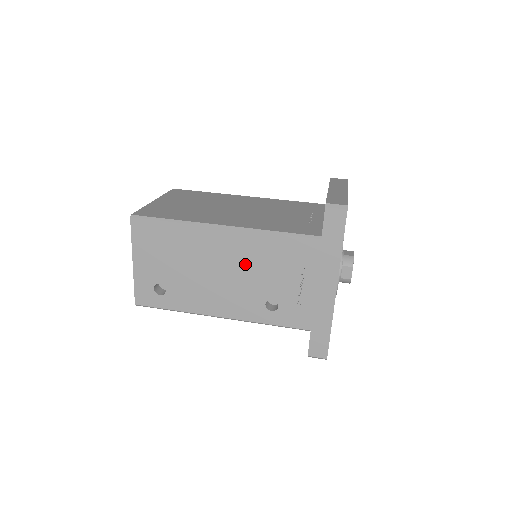
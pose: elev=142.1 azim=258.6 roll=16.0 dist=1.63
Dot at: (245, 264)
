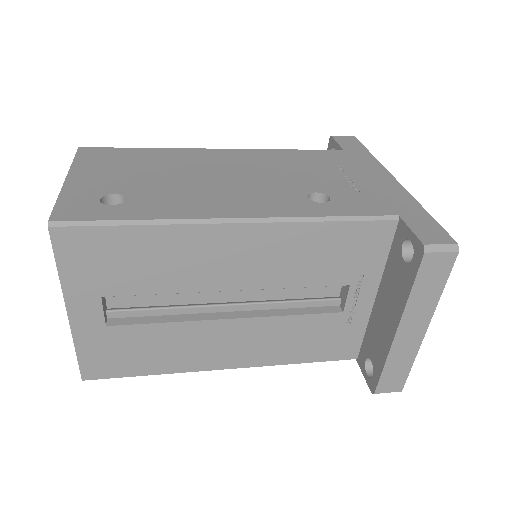
Dot at: (259, 169)
